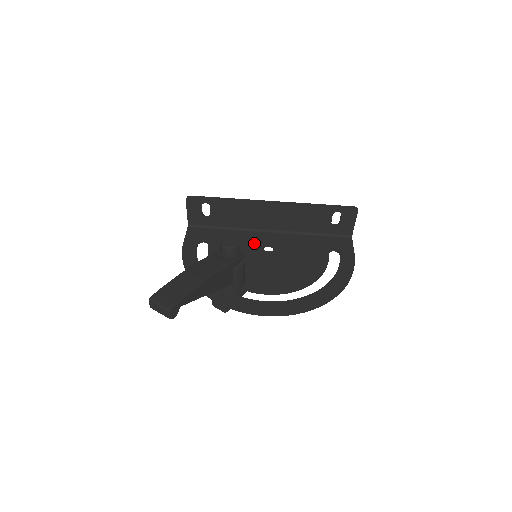
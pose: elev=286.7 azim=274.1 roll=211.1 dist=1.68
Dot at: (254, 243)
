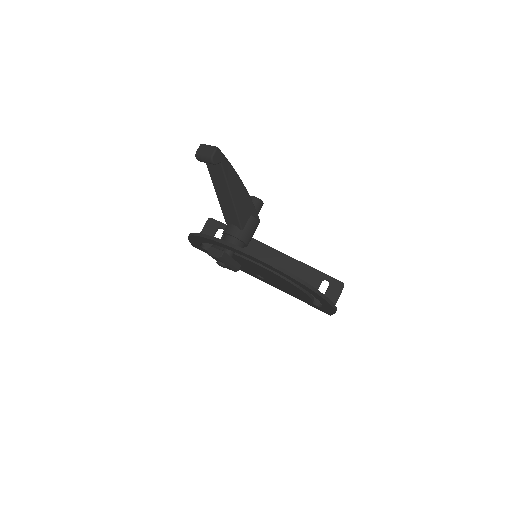
Dot at: occluded
